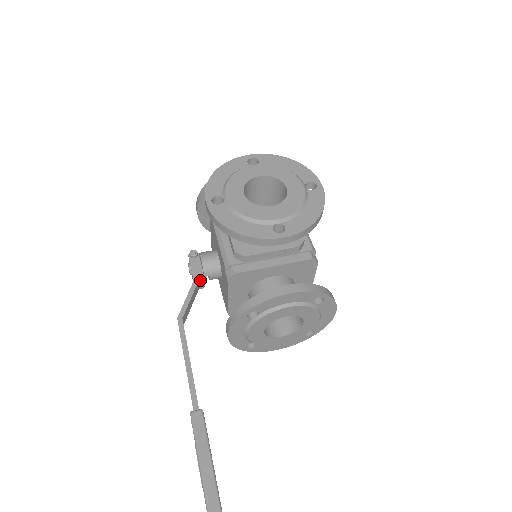
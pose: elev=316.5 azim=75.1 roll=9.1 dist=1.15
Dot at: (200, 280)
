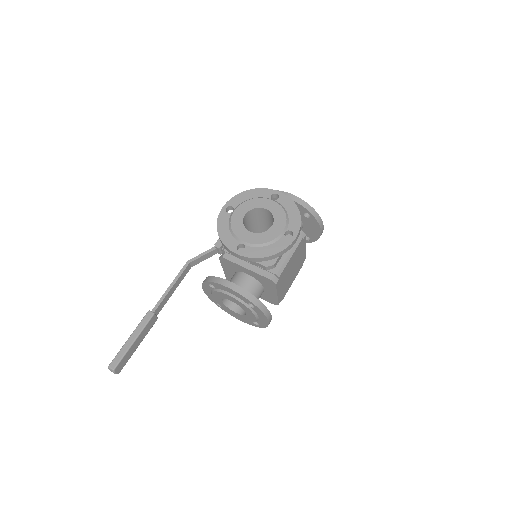
Dot at: (218, 249)
